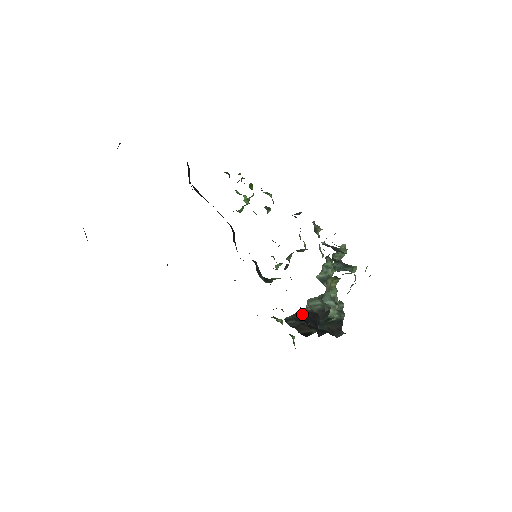
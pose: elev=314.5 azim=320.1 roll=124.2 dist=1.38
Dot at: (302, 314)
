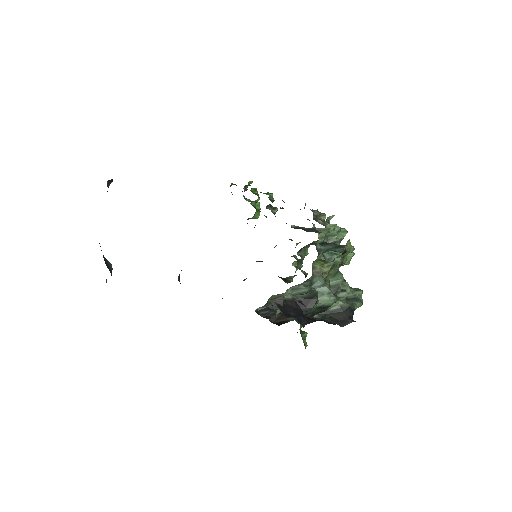
Dot at: (278, 303)
